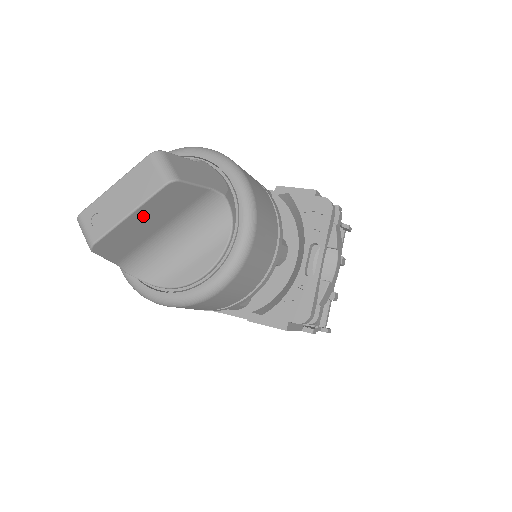
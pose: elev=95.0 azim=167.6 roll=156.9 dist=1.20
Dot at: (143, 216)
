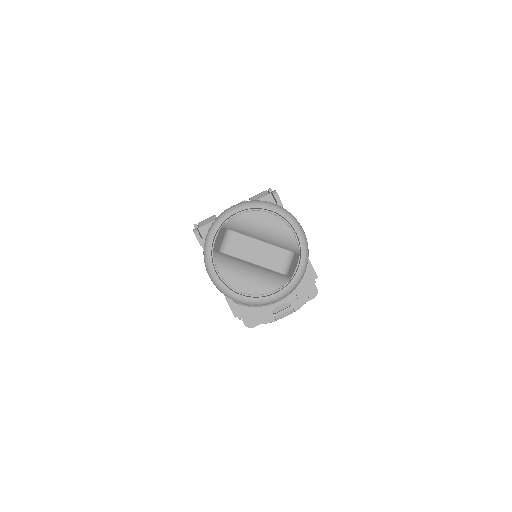
Dot at: occluded
